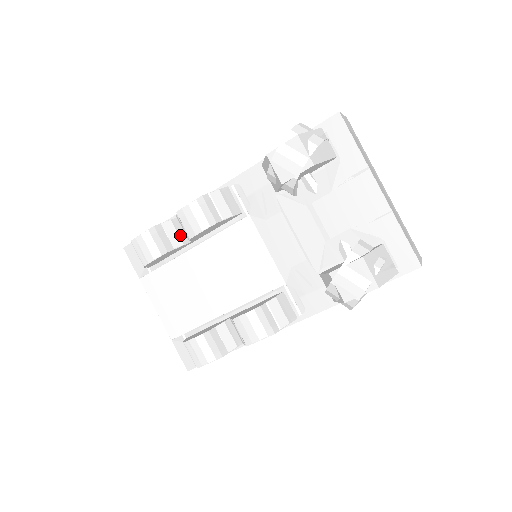
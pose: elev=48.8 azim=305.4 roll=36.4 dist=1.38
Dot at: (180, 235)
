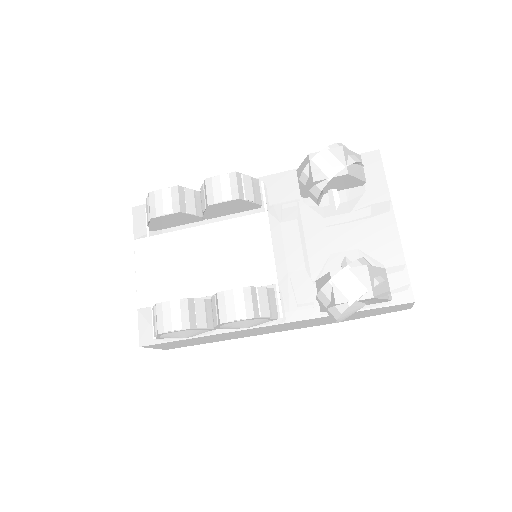
Dot at: (196, 206)
